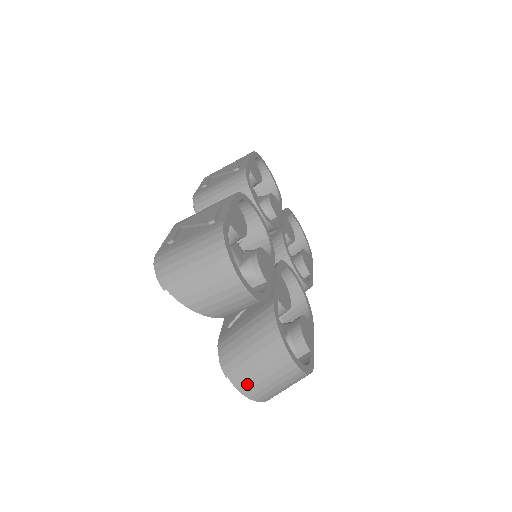
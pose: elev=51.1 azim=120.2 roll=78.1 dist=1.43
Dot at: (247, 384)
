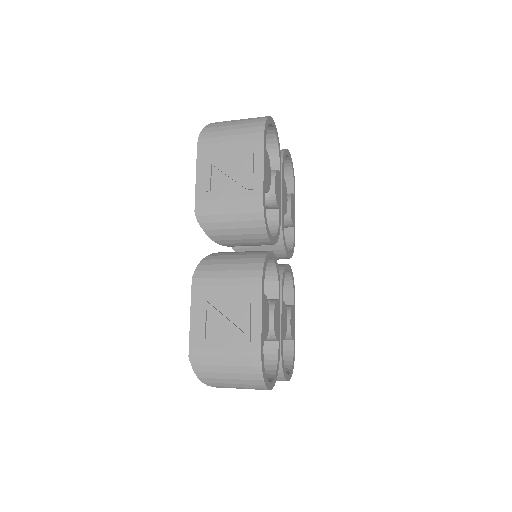
Dot at: occluded
